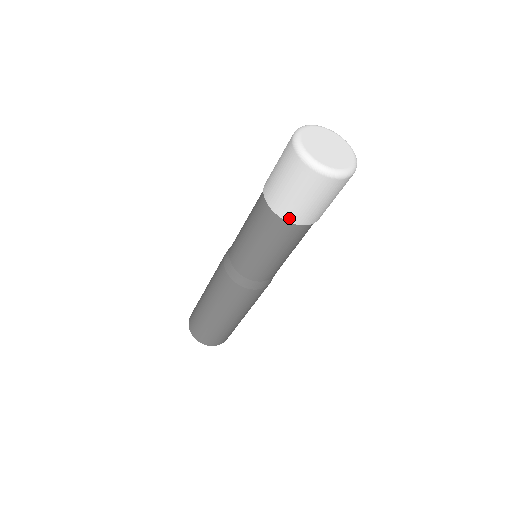
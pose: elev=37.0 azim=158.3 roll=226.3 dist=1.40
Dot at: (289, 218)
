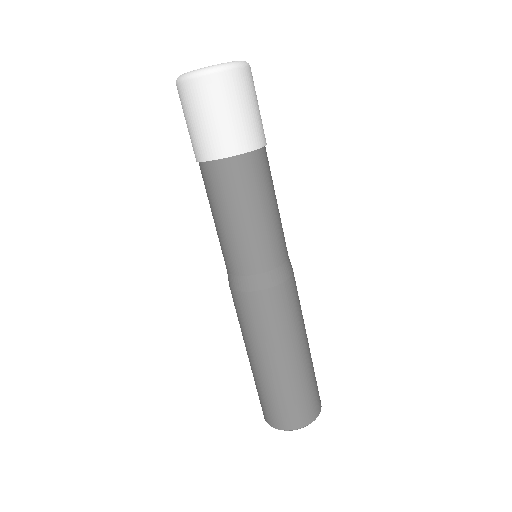
Dot at: (205, 156)
